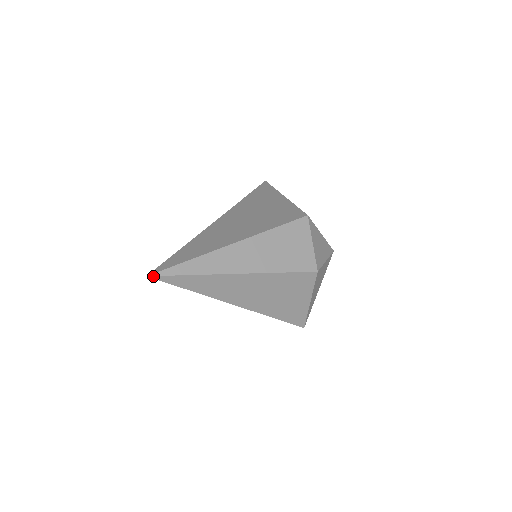
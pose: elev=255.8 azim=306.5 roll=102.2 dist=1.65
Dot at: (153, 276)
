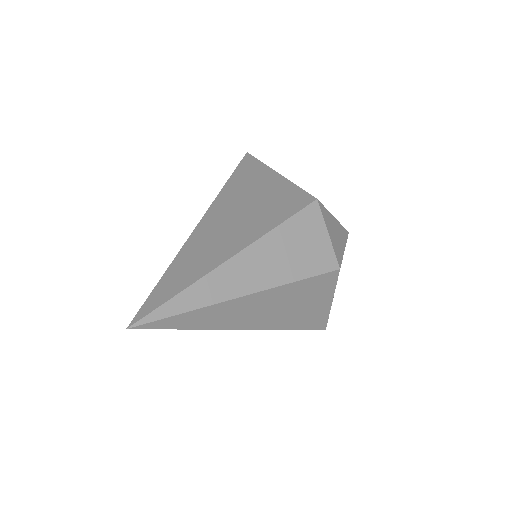
Dot at: (135, 326)
